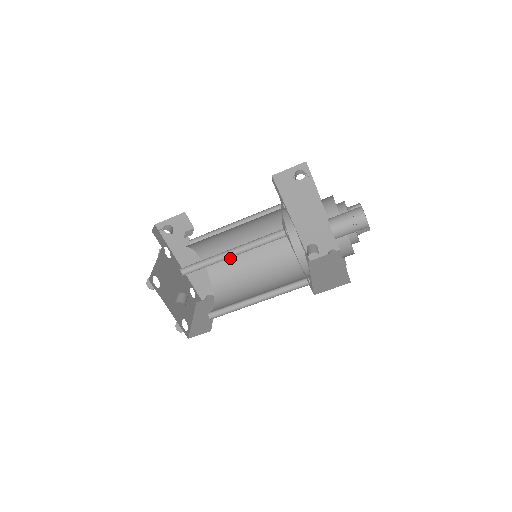
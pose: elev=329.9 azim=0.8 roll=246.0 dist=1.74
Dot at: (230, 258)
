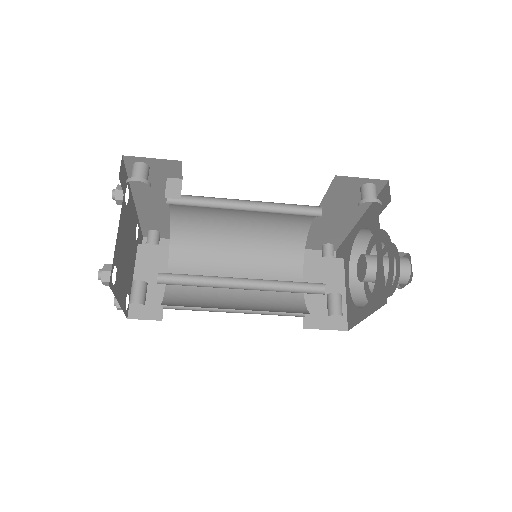
Dot at: (210, 218)
